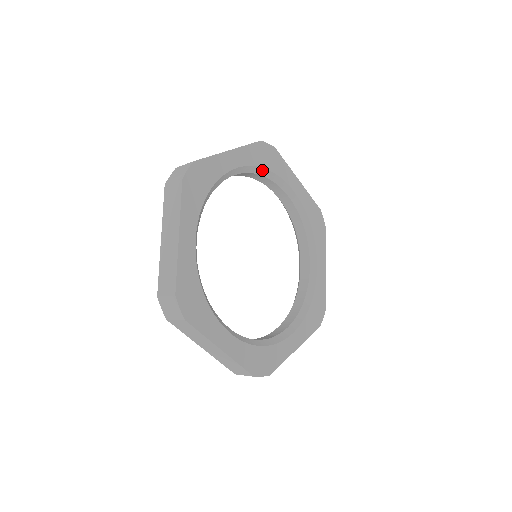
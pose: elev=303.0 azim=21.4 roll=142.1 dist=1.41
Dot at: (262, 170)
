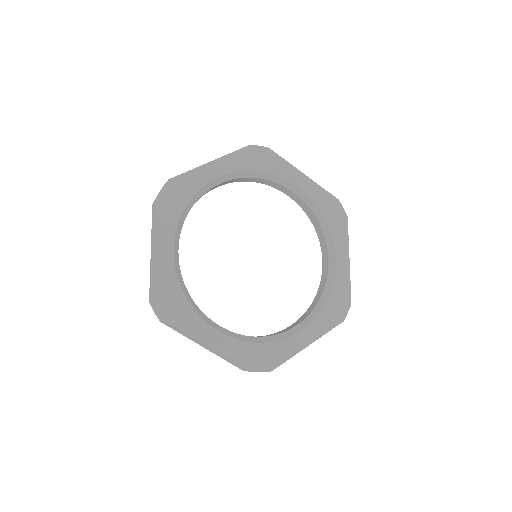
Dot at: (185, 211)
